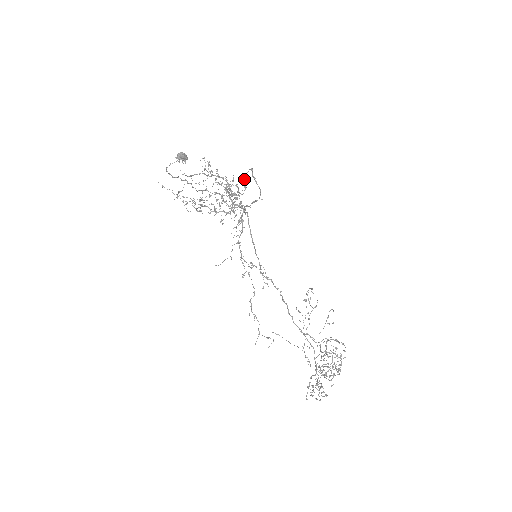
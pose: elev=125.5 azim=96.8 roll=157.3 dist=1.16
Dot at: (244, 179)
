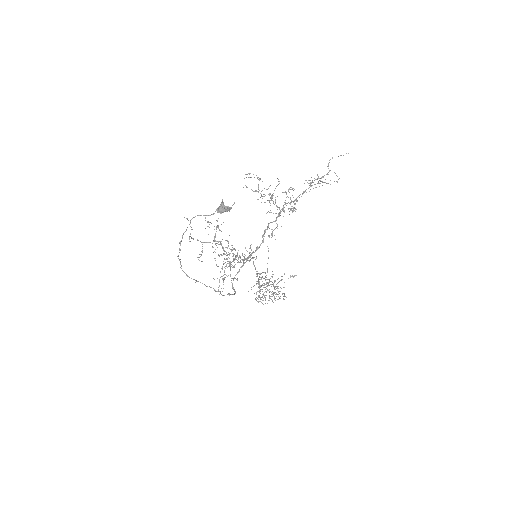
Dot at: (220, 291)
